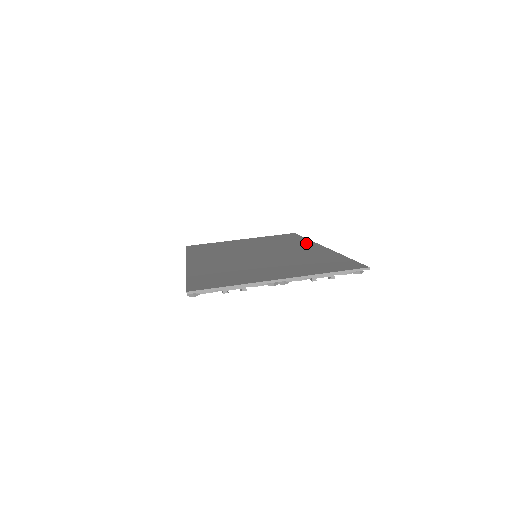
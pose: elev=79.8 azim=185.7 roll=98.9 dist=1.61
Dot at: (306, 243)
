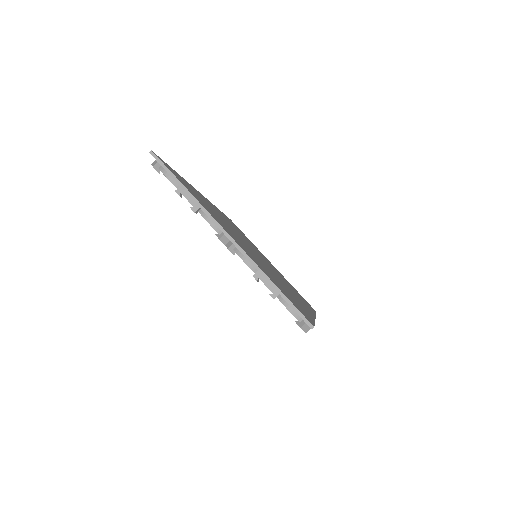
Dot at: occluded
